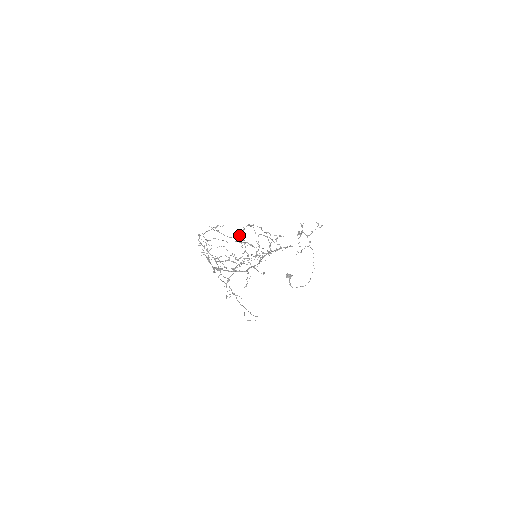
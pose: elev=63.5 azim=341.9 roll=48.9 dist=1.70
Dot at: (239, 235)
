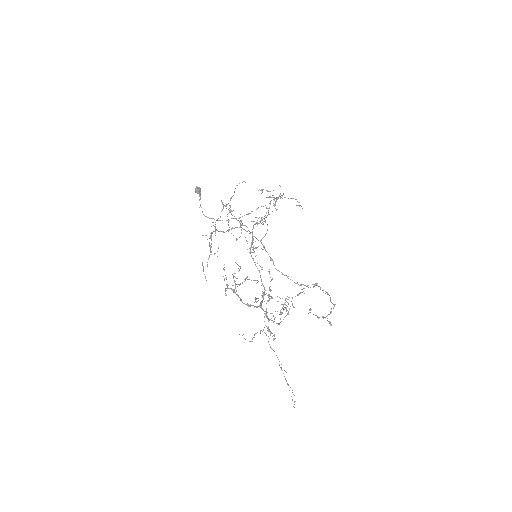
Dot at: occluded
